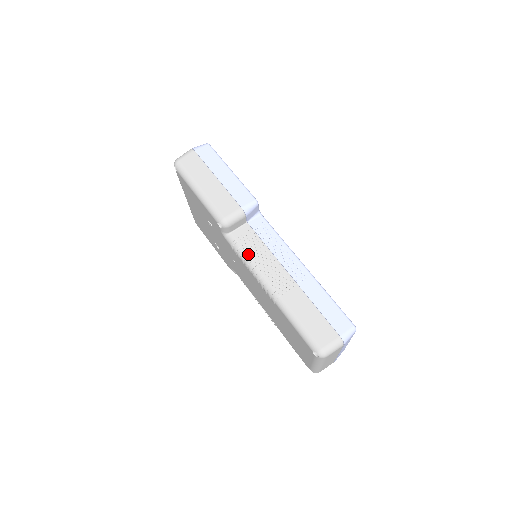
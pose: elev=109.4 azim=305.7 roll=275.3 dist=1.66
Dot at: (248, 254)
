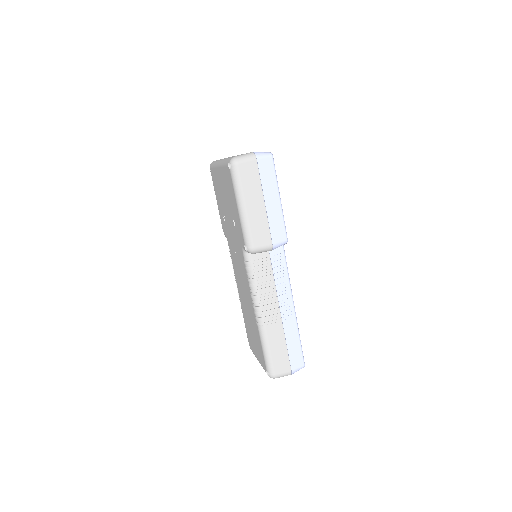
Dot at: (256, 279)
